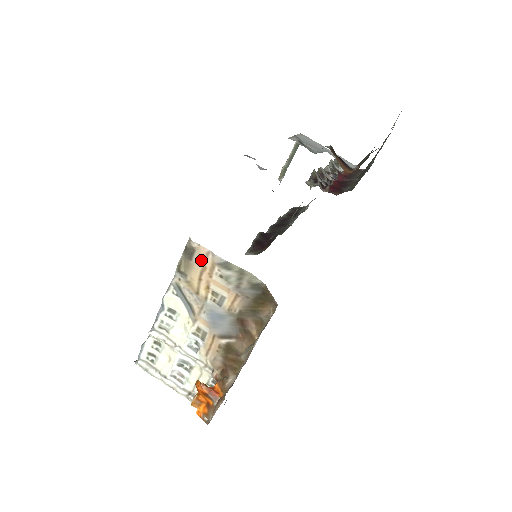
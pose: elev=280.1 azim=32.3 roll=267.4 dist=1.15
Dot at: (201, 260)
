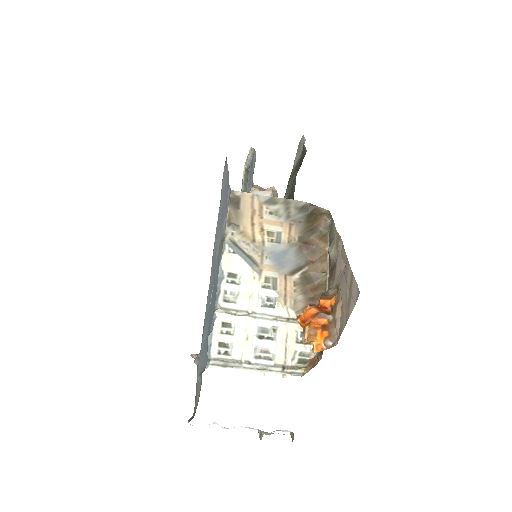
Dot at: (248, 205)
